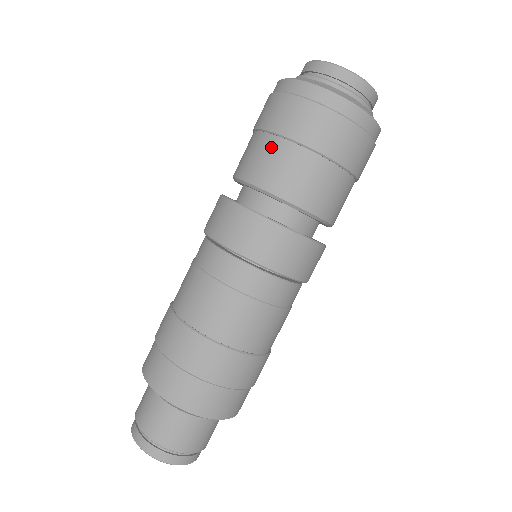
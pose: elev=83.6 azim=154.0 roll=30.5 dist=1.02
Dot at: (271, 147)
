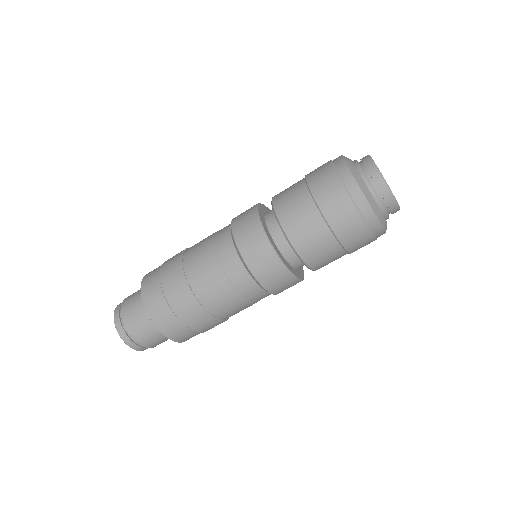
Dot at: (302, 198)
